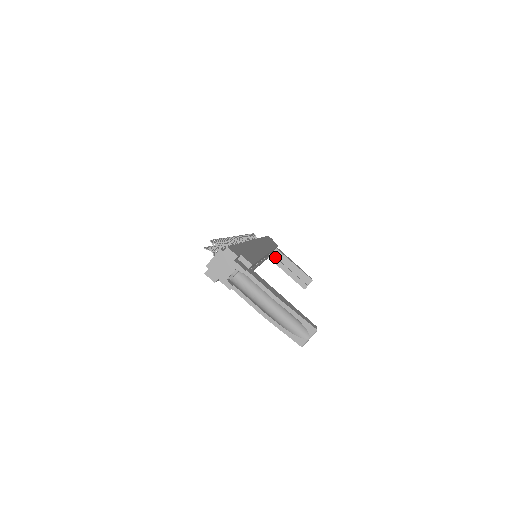
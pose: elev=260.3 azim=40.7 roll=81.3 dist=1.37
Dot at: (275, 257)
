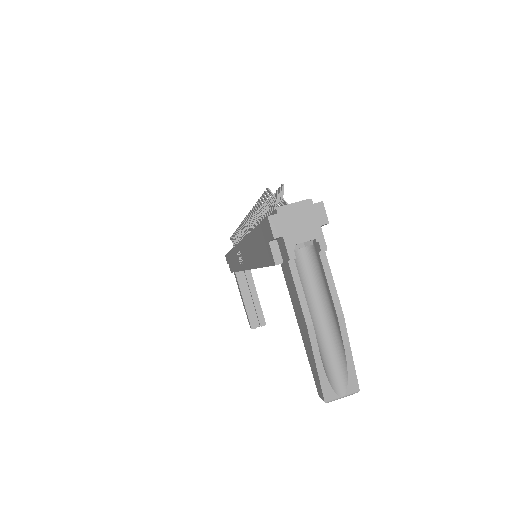
Dot at: (242, 276)
